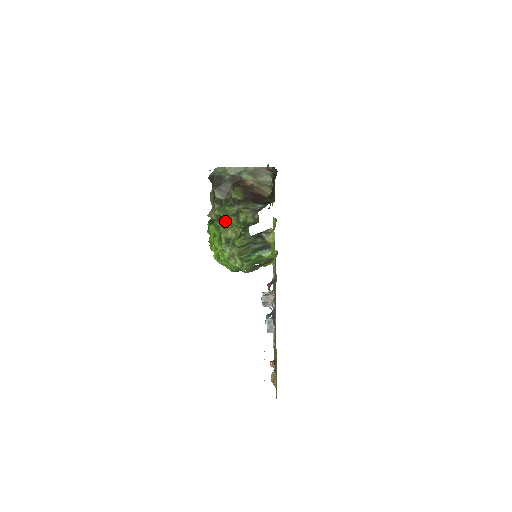
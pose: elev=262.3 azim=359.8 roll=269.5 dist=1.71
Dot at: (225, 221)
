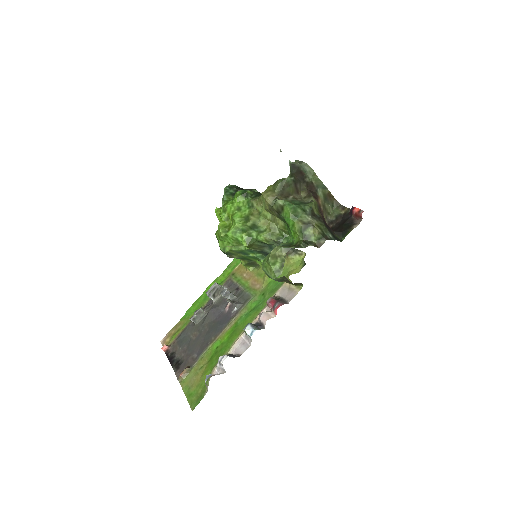
Dot at: (284, 217)
